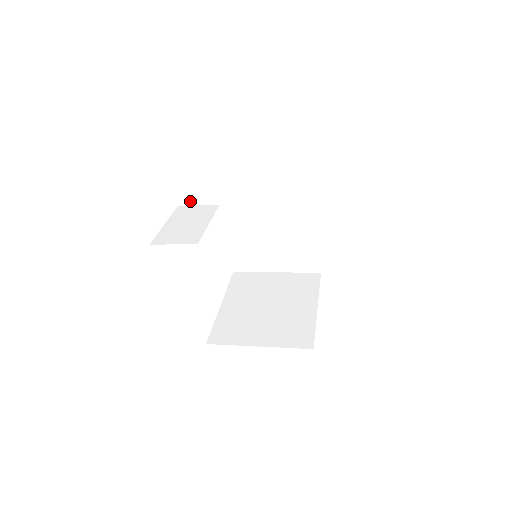
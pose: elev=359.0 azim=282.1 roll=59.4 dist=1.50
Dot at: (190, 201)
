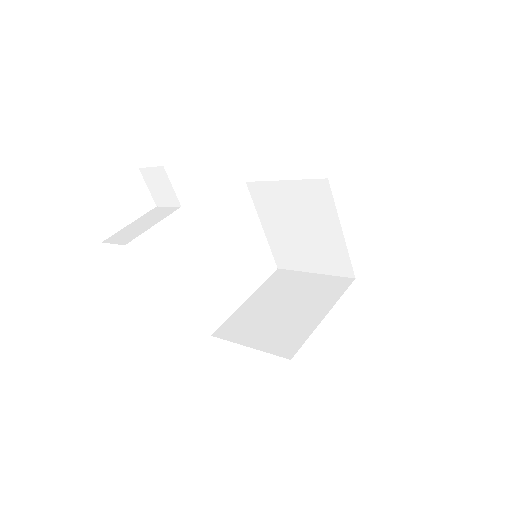
Dot at: (162, 203)
